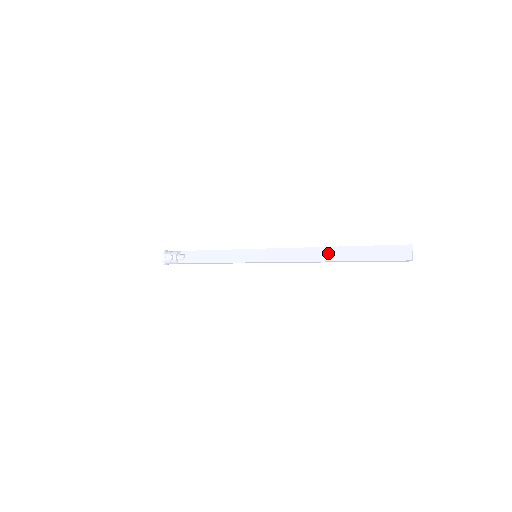
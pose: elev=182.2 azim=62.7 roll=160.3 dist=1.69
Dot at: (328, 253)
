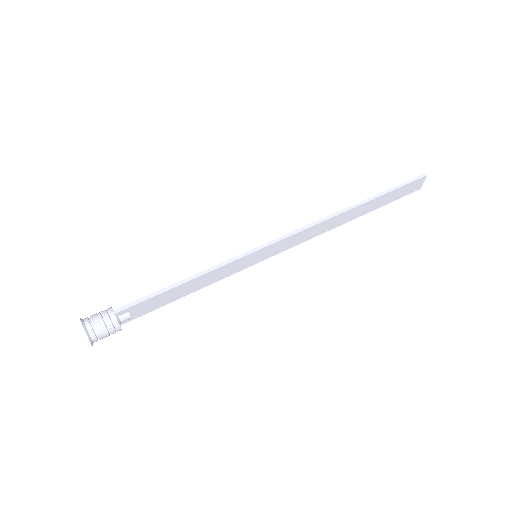
Dot at: (349, 216)
